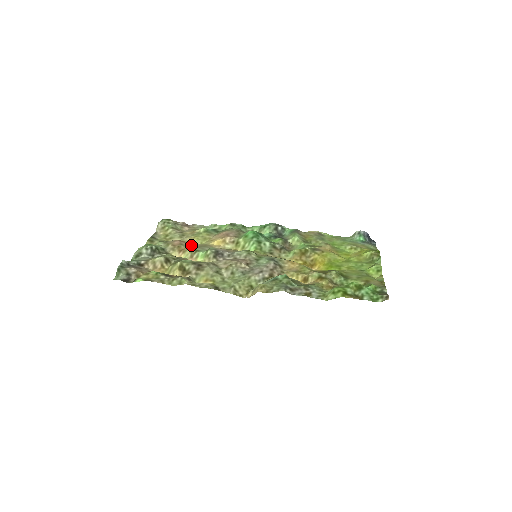
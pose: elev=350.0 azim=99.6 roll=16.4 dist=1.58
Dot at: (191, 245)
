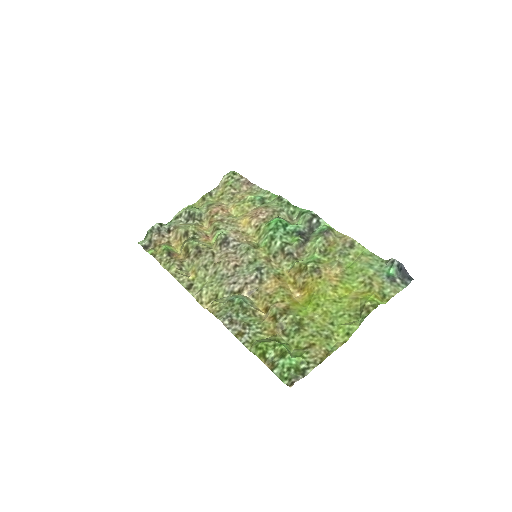
Dot at: (222, 218)
